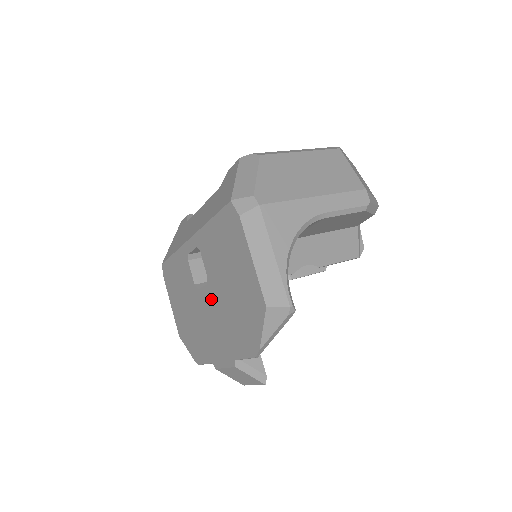
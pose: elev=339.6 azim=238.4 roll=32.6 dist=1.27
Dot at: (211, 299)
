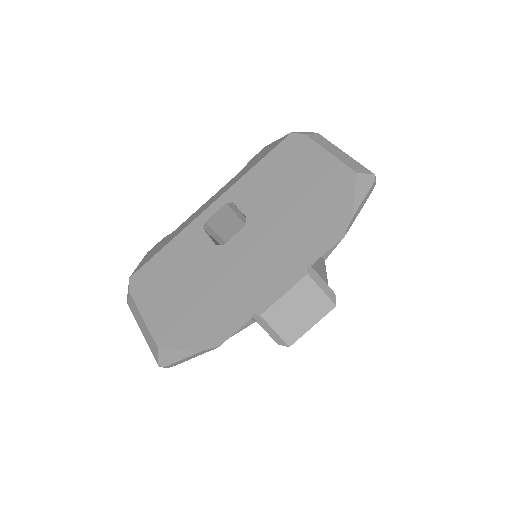
Dot at: (254, 234)
